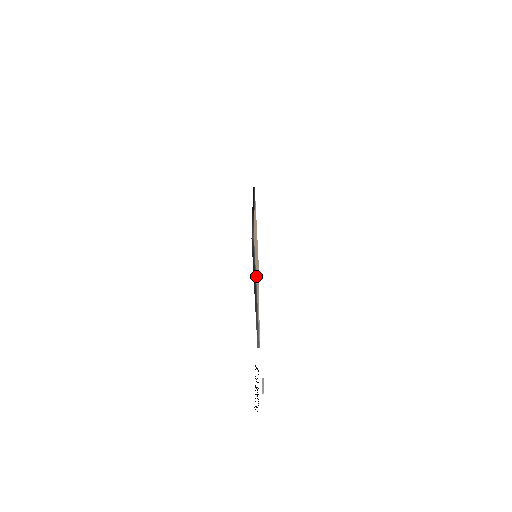
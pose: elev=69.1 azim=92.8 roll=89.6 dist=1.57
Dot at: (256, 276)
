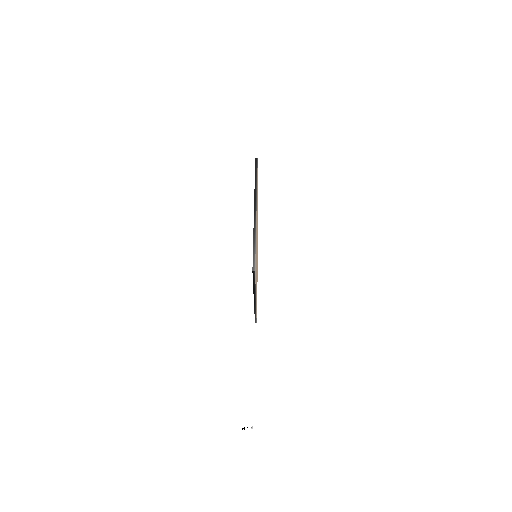
Dot at: occluded
